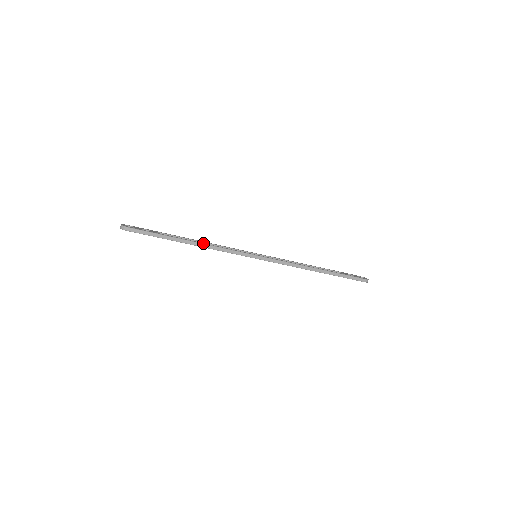
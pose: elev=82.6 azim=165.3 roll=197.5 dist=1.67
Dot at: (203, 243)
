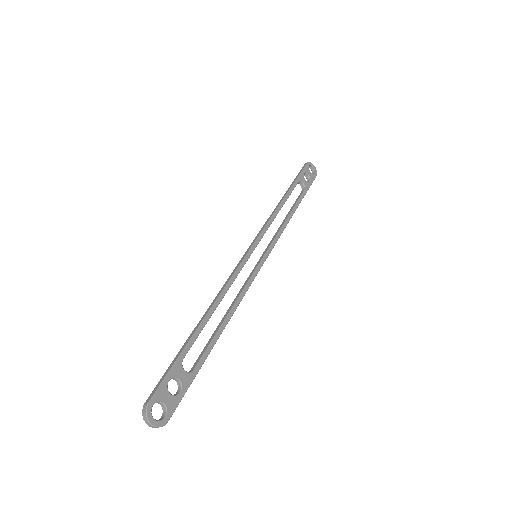
Dot at: occluded
